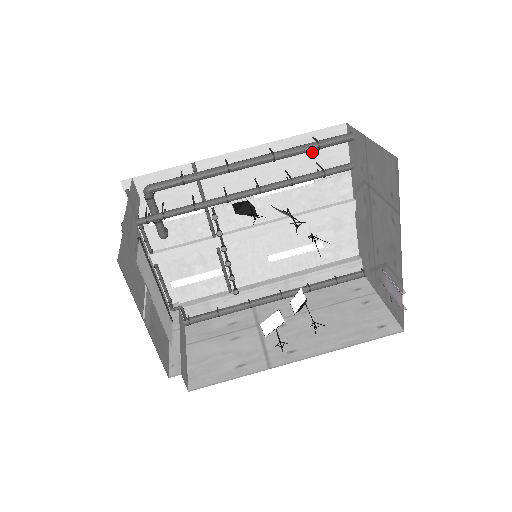
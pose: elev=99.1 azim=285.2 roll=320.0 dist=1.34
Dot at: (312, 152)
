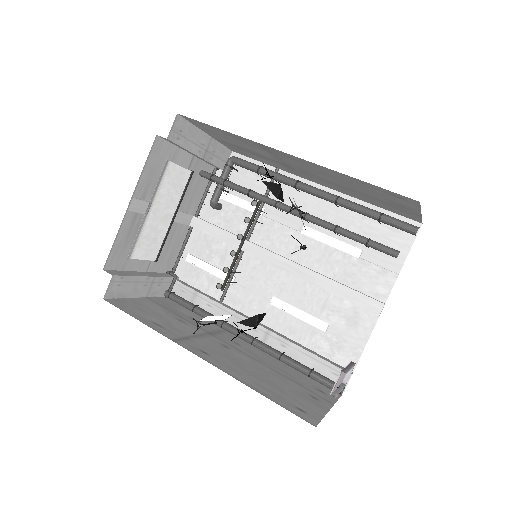
Dot at: (375, 229)
